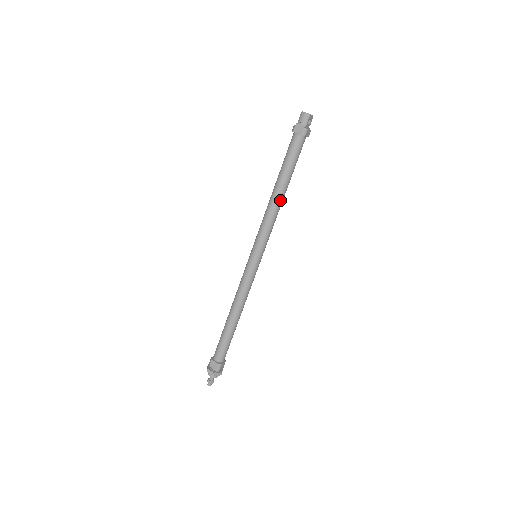
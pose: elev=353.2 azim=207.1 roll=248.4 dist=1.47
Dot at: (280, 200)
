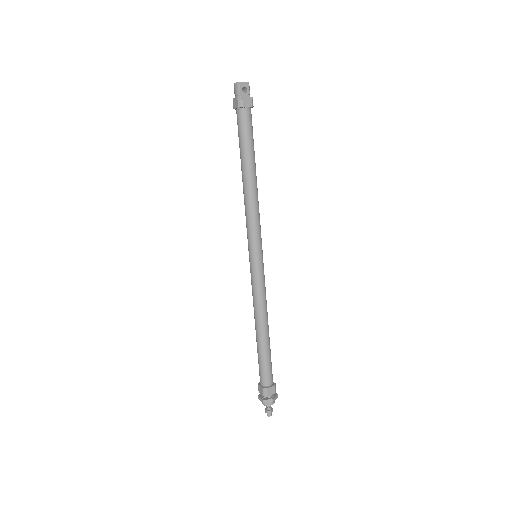
Dot at: (250, 186)
